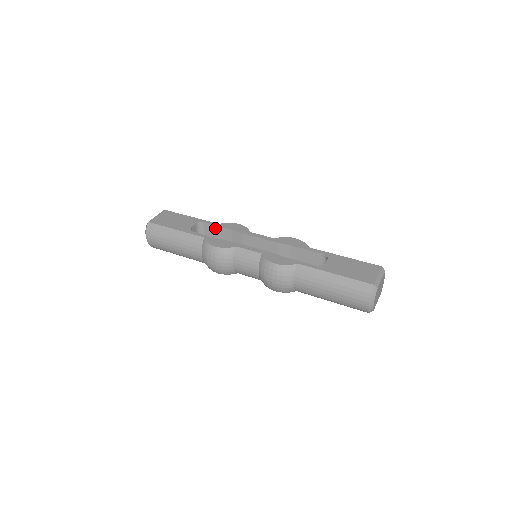
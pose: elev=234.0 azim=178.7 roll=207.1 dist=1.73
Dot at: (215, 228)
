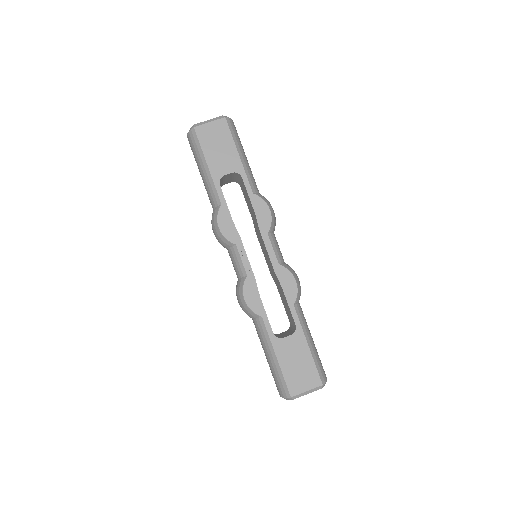
Dot at: (247, 193)
